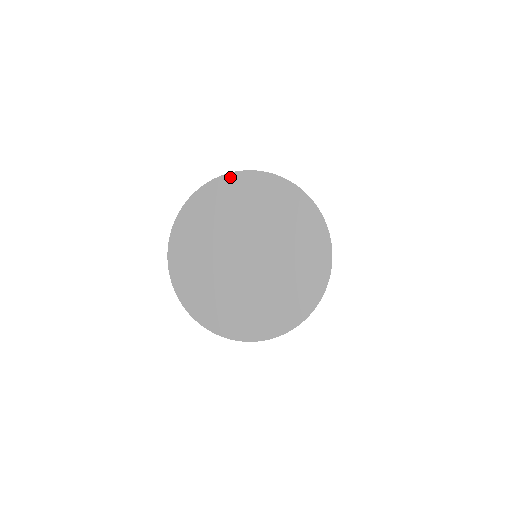
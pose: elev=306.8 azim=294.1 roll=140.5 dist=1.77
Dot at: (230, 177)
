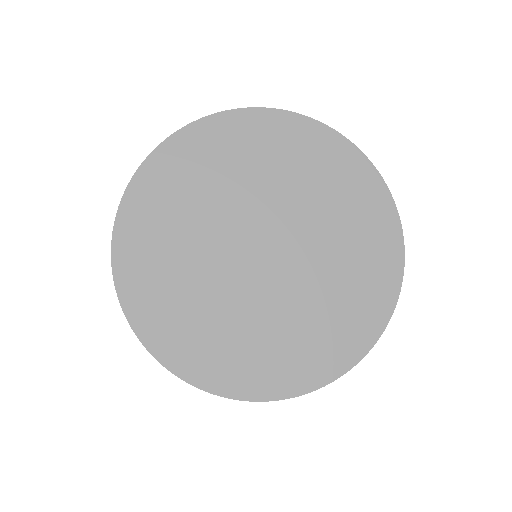
Dot at: (133, 191)
